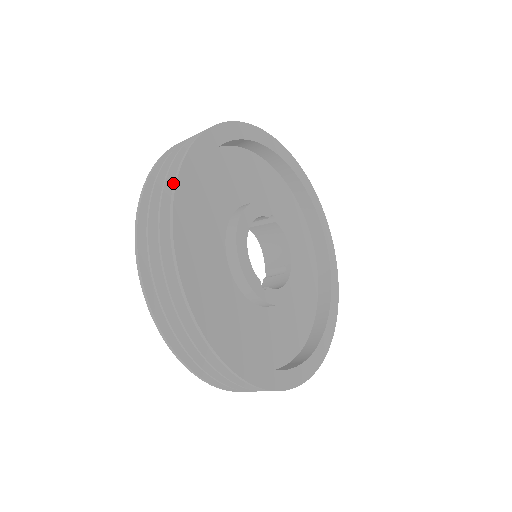
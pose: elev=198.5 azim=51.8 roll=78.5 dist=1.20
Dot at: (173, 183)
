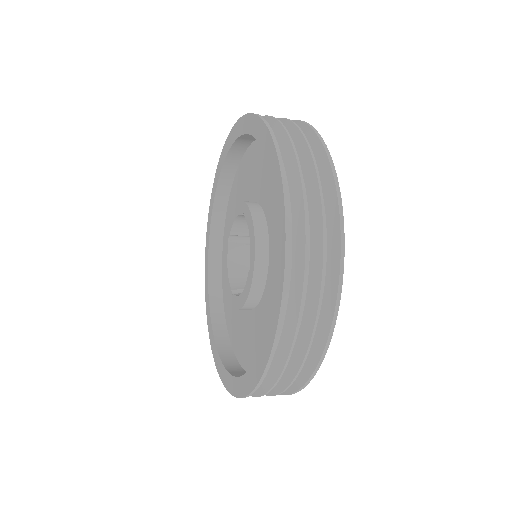
Dot at: occluded
